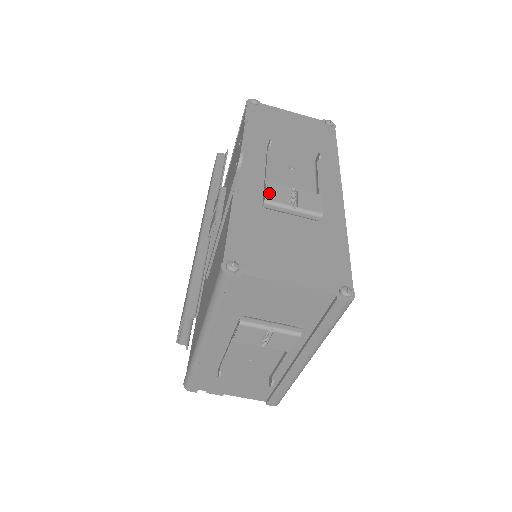
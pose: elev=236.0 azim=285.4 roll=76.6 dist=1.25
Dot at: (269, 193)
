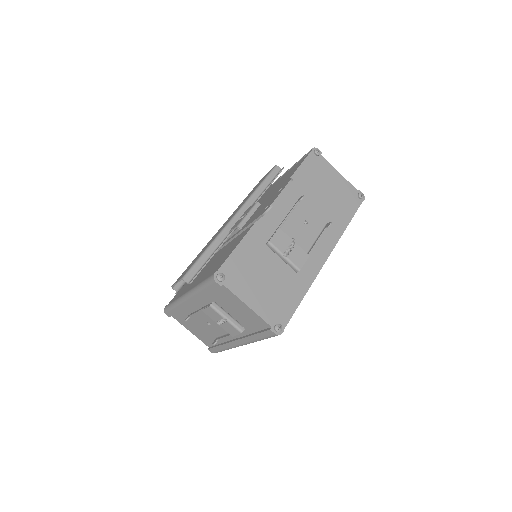
Dot at: (275, 238)
